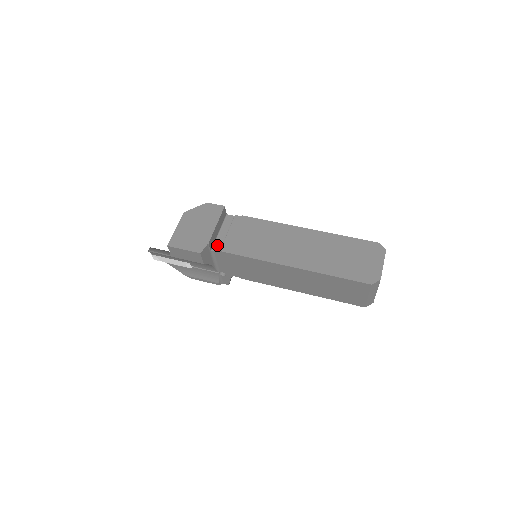
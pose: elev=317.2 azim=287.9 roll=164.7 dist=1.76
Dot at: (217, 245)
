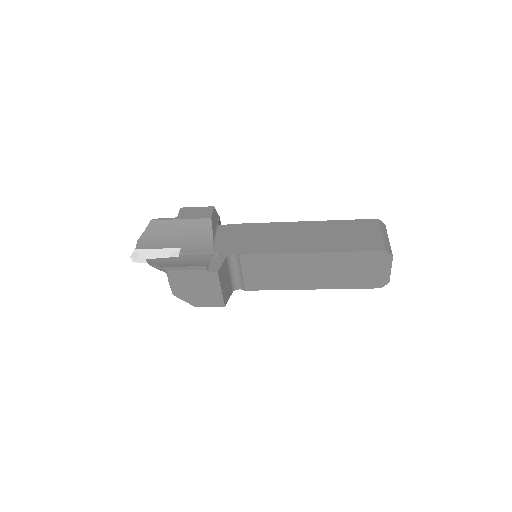
Dot at: occluded
